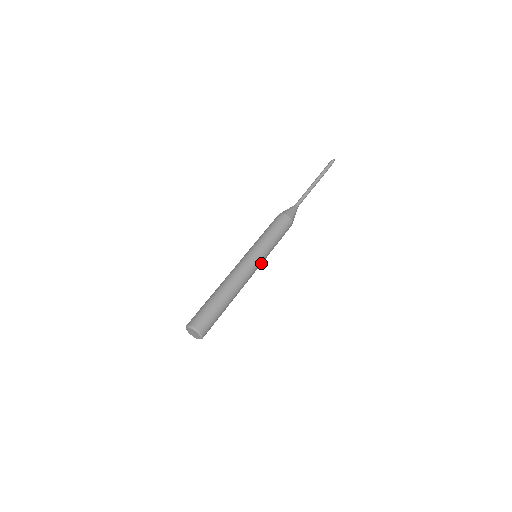
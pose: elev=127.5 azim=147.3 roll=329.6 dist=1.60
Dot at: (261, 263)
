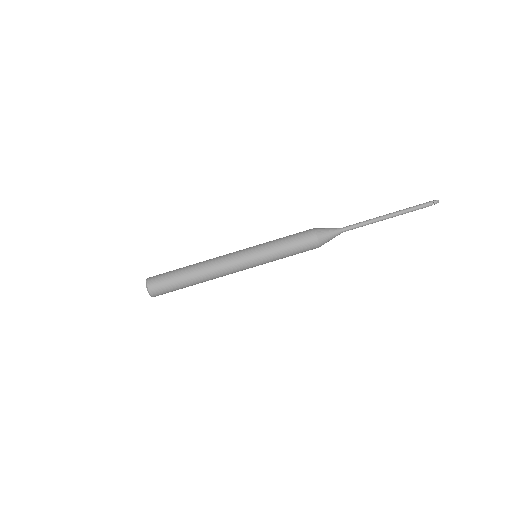
Dot at: (254, 264)
